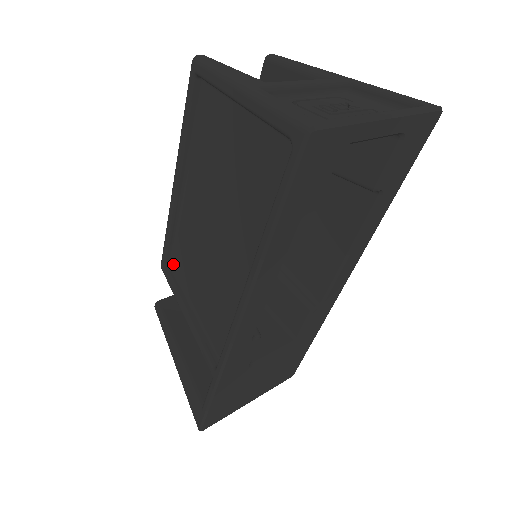
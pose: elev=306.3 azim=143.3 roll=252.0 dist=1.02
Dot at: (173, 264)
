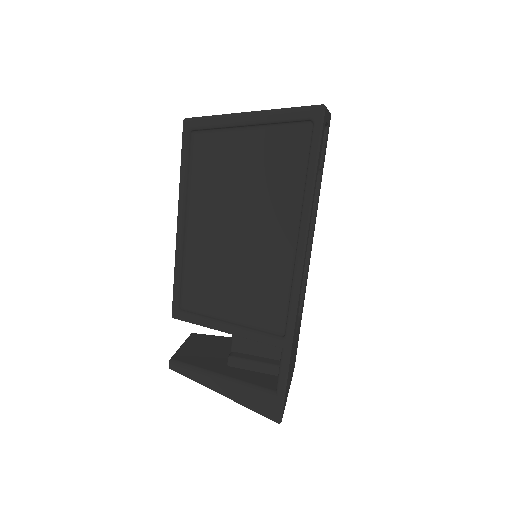
Dot at: (185, 305)
